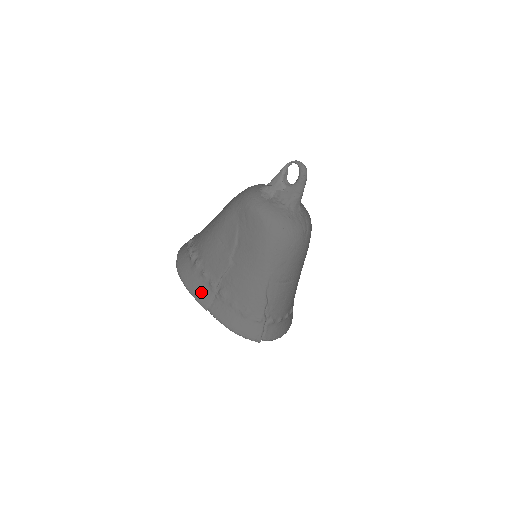
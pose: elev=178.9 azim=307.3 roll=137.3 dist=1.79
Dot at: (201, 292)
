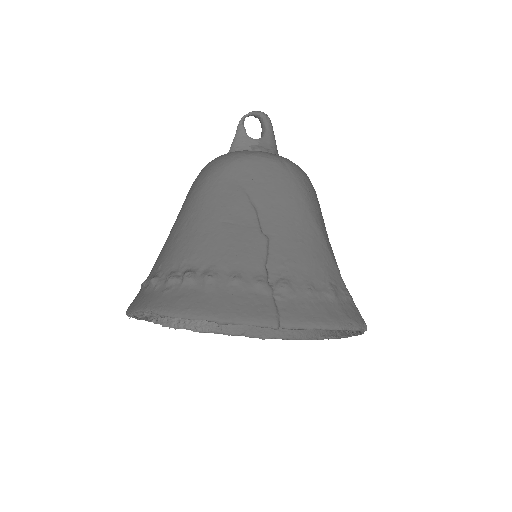
Dot at: (251, 306)
